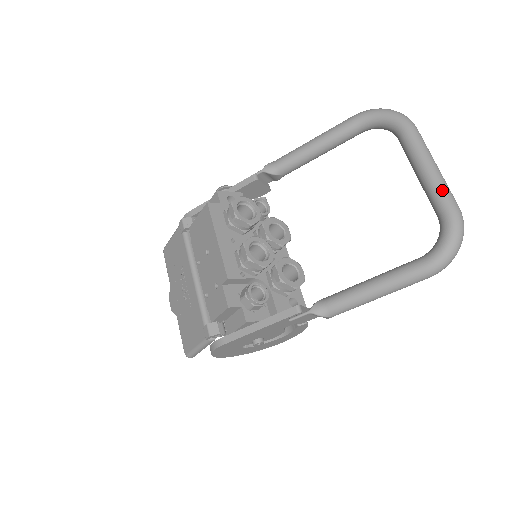
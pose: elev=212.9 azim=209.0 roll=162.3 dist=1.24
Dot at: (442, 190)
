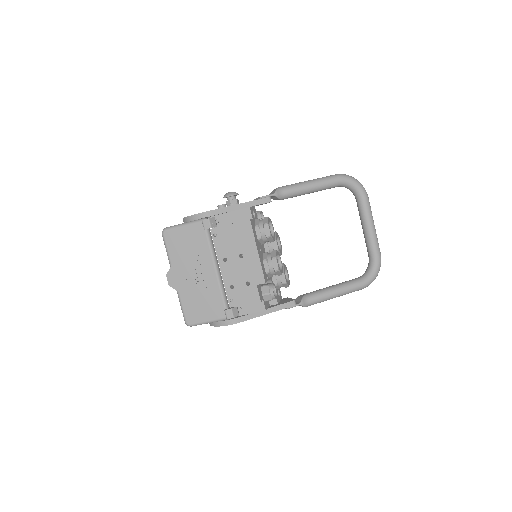
Dot at: (377, 243)
